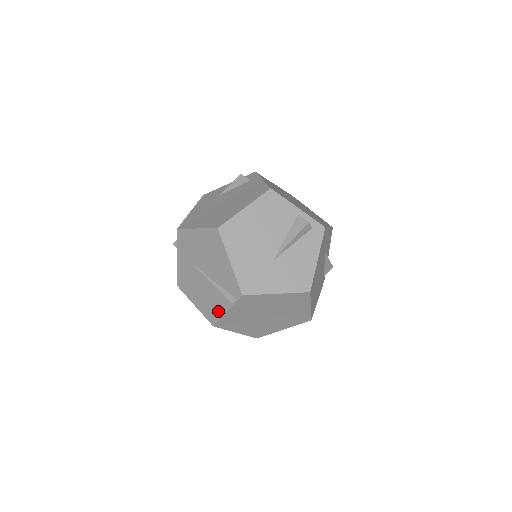
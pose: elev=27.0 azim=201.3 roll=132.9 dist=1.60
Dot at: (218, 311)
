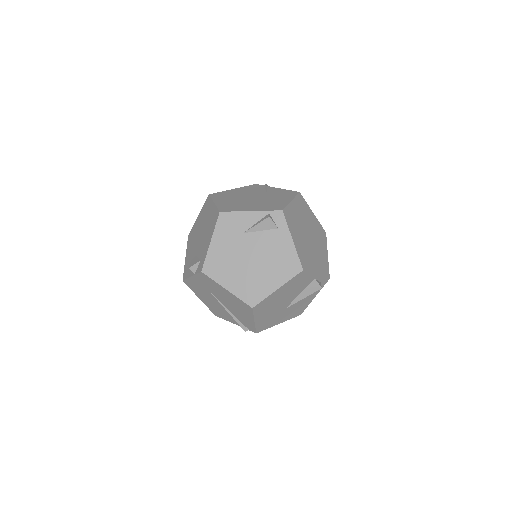
Dot at: (226, 318)
